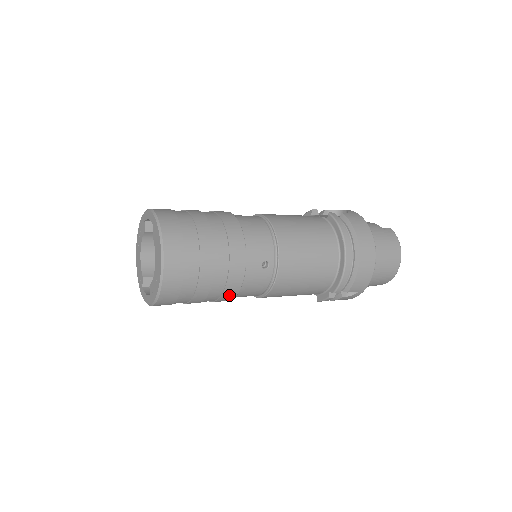
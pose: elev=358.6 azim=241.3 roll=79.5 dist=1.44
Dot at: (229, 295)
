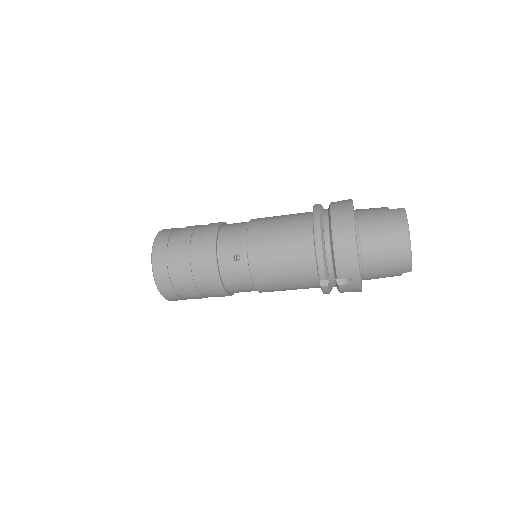
Dot at: (216, 287)
